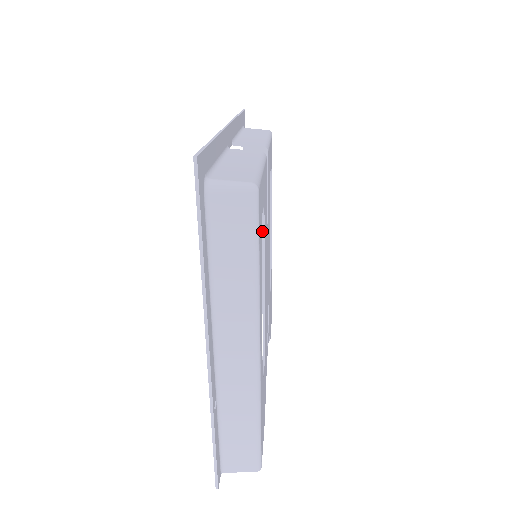
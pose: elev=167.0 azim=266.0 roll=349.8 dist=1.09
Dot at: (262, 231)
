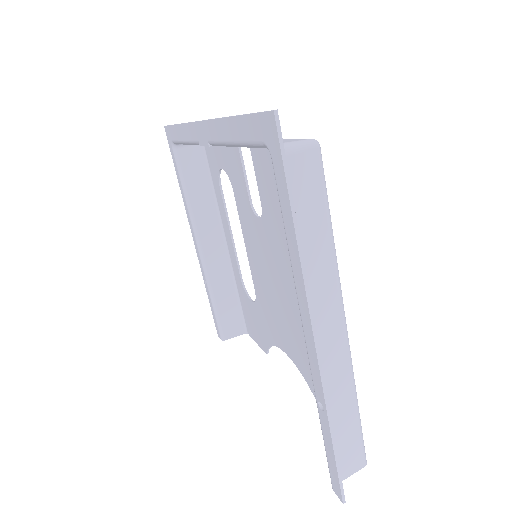
Dot at: occluded
